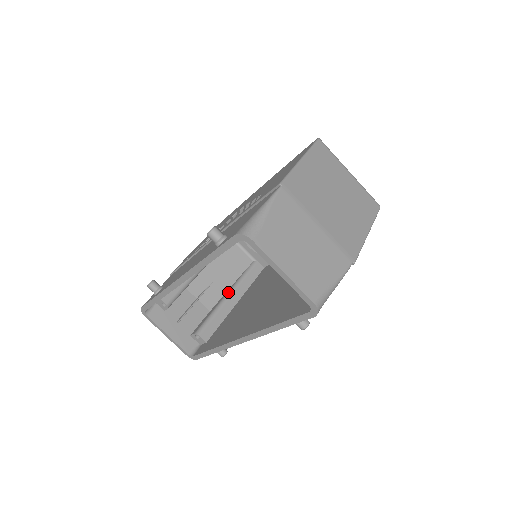
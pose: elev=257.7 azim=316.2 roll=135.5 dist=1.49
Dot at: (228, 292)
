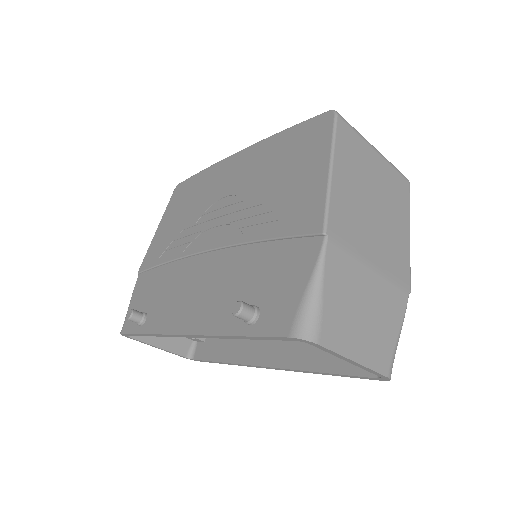
Dot at: occluded
